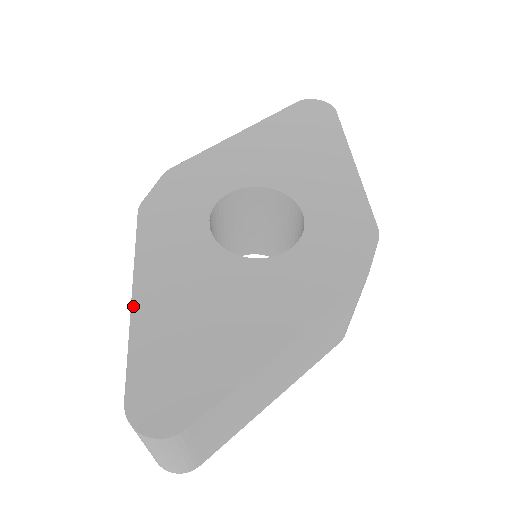
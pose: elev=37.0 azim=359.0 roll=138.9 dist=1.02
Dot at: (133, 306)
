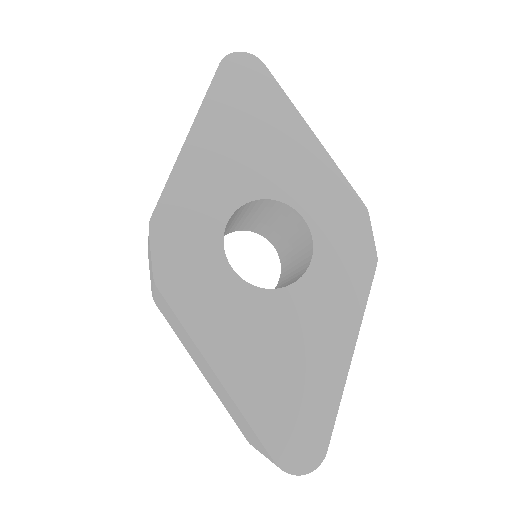
Dot at: (225, 386)
